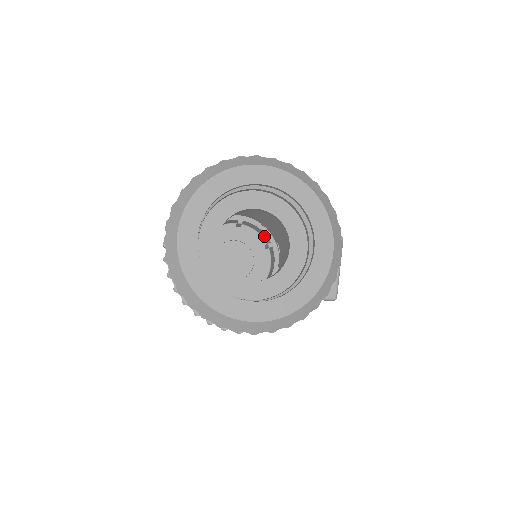
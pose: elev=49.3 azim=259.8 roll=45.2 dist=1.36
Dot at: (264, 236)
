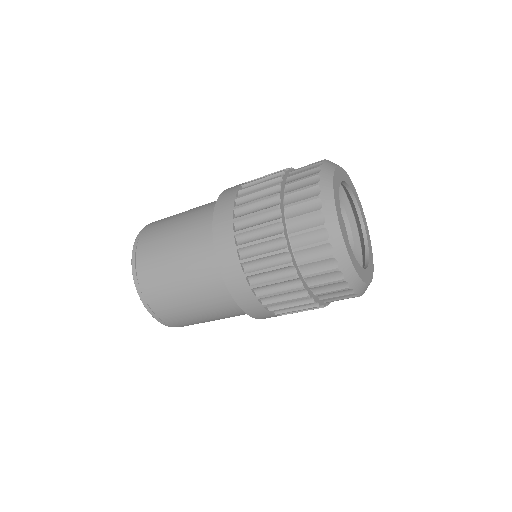
Dot at: occluded
